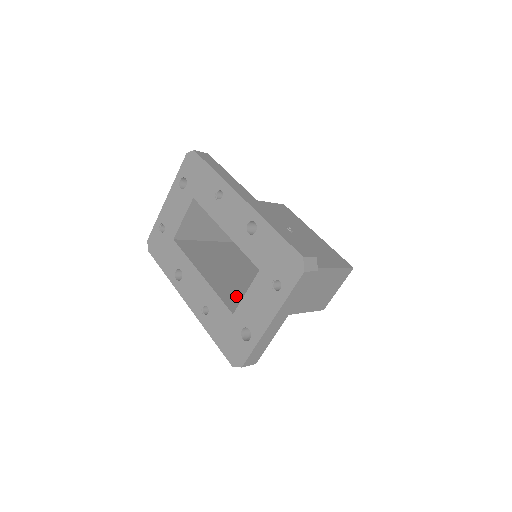
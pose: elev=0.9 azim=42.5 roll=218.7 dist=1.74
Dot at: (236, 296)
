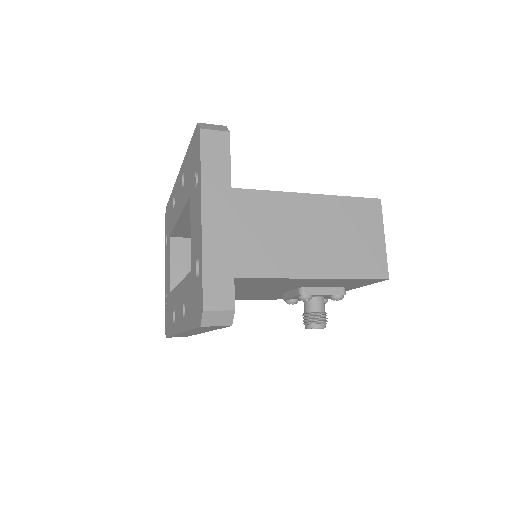
Dot at: occluded
